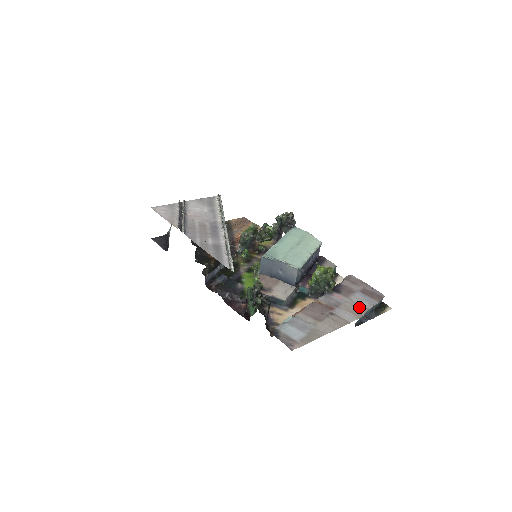
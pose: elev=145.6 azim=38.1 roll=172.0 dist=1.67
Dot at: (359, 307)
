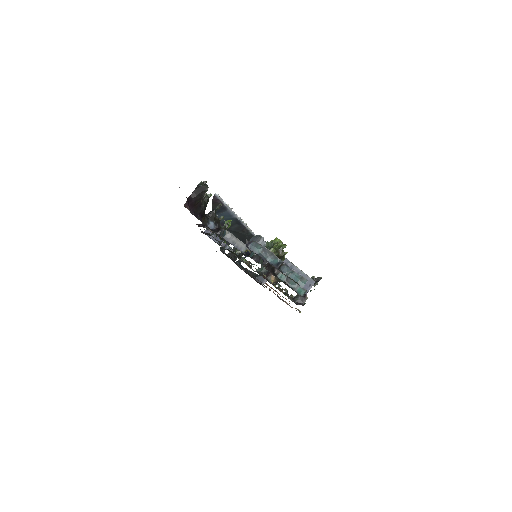
Dot at: occluded
